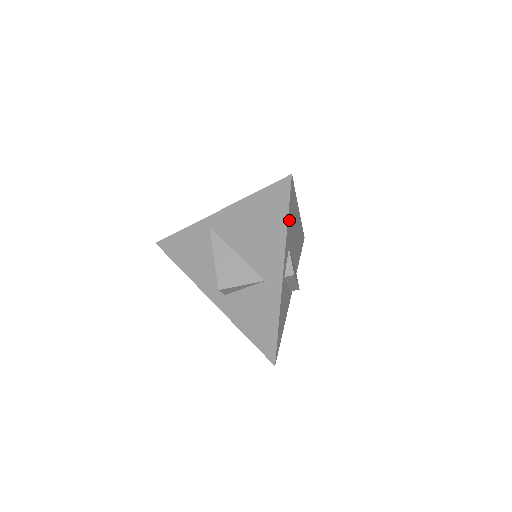
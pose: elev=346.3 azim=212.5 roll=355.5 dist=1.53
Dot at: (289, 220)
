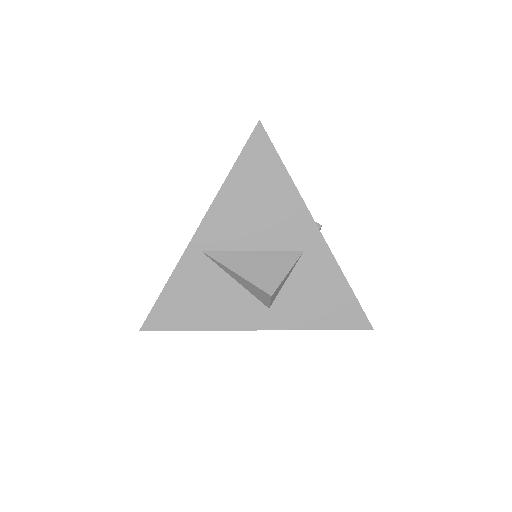
Dot at: occluded
